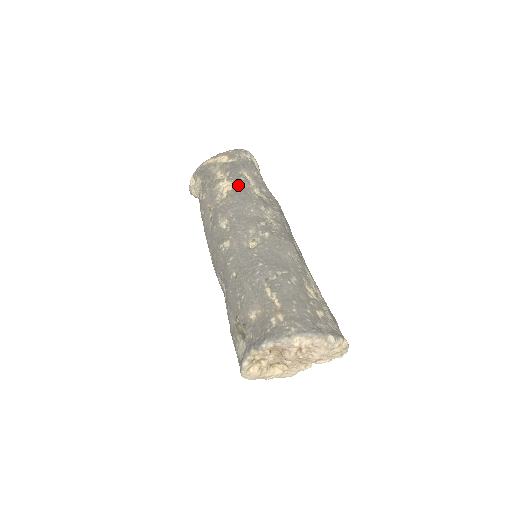
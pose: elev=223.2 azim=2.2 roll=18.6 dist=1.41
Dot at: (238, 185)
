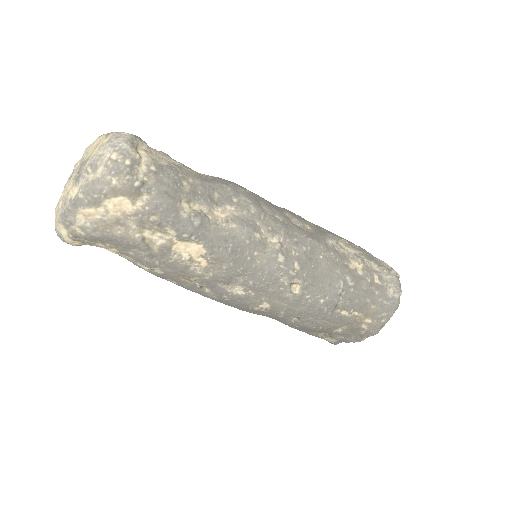
Dot at: (208, 239)
